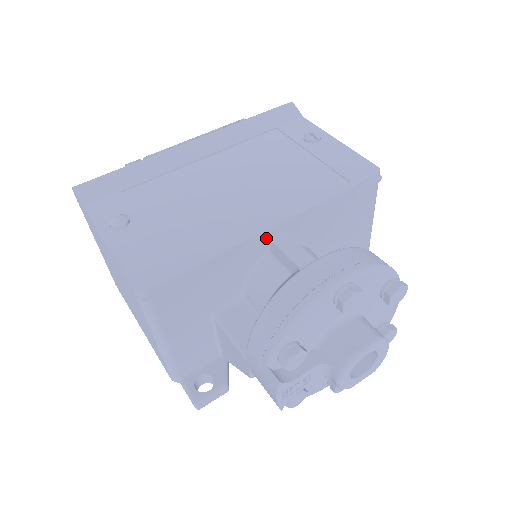
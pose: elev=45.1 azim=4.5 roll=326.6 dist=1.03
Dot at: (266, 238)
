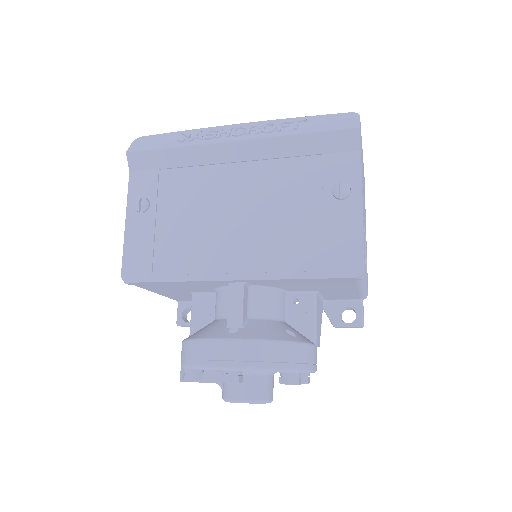
Dot at: (227, 282)
